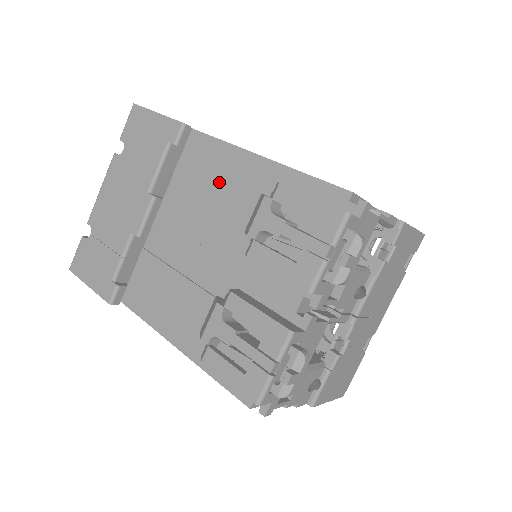
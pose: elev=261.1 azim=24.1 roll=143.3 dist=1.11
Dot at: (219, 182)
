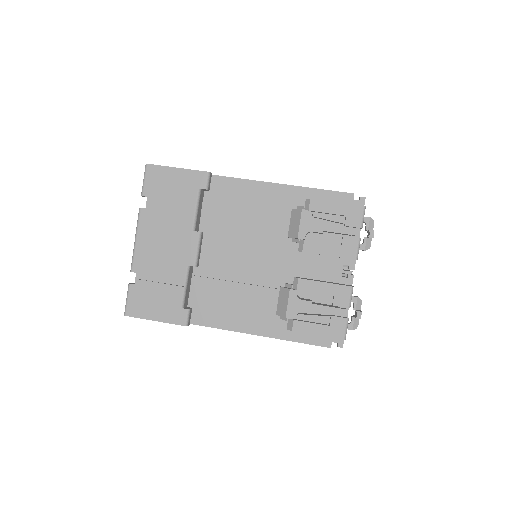
Dot at: (249, 209)
